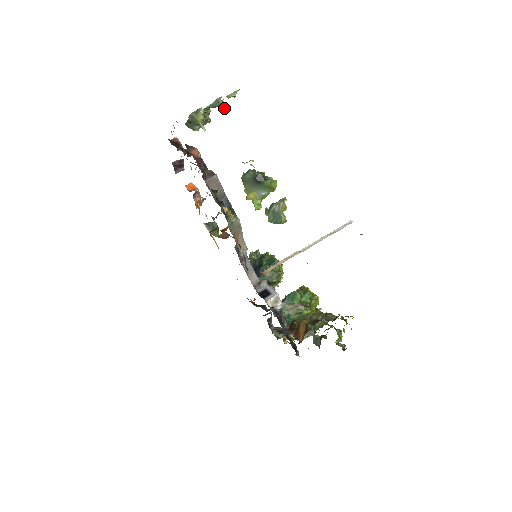
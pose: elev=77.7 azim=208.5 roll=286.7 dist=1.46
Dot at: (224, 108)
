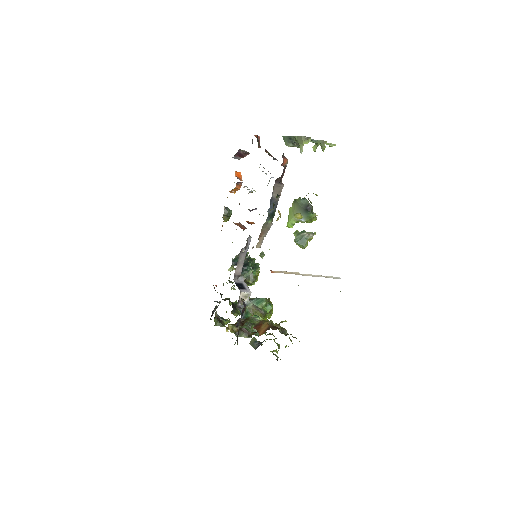
Dot at: (323, 149)
